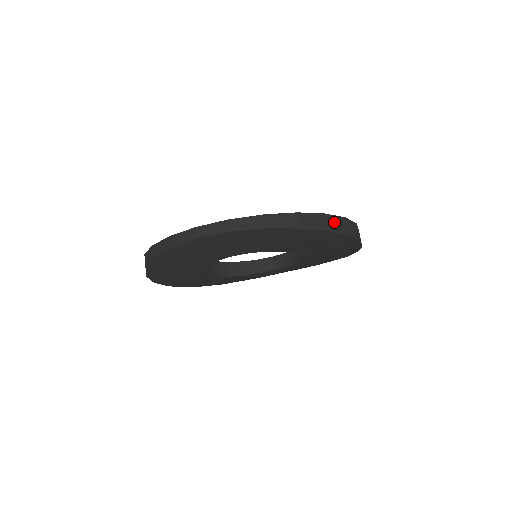
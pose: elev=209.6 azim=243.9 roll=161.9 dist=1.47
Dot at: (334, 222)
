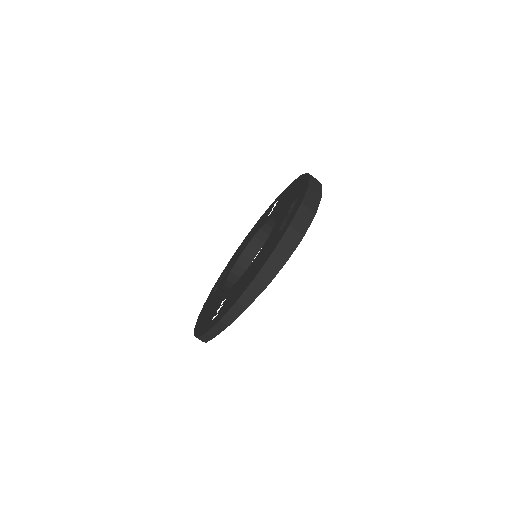
Dot at: (285, 246)
